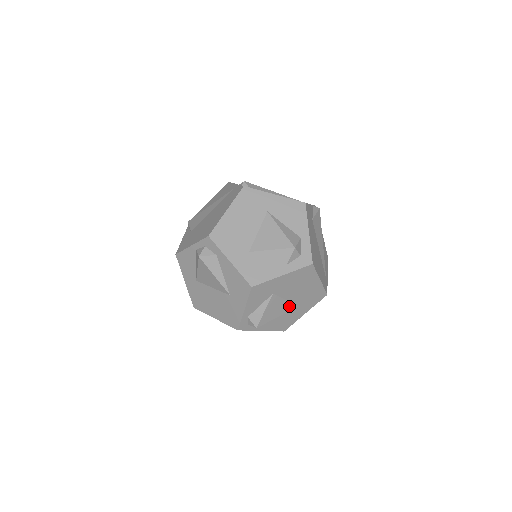
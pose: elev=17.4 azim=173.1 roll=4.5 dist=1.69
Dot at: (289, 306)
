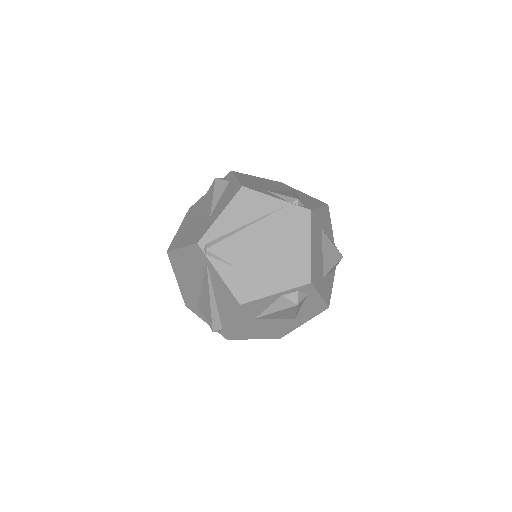
Dot at: occluded
